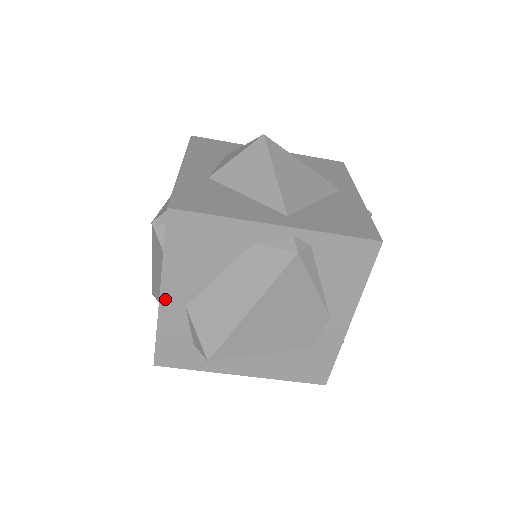
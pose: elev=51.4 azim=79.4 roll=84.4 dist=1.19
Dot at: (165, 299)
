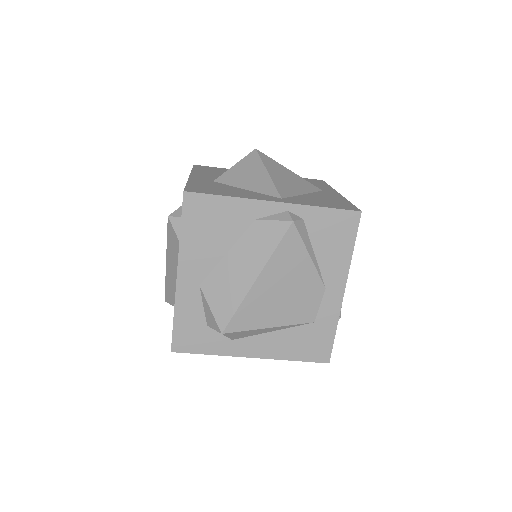
Dot at: (182, 279)
